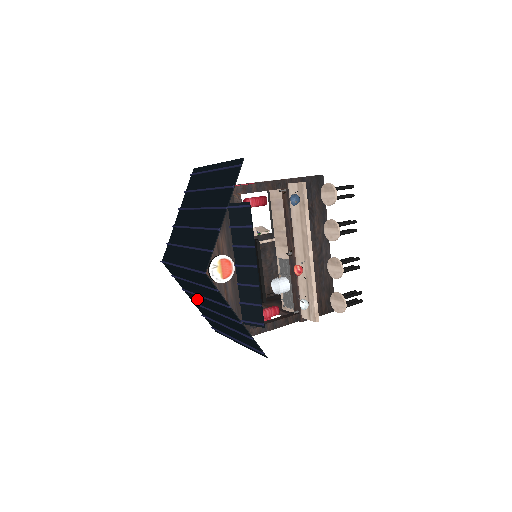
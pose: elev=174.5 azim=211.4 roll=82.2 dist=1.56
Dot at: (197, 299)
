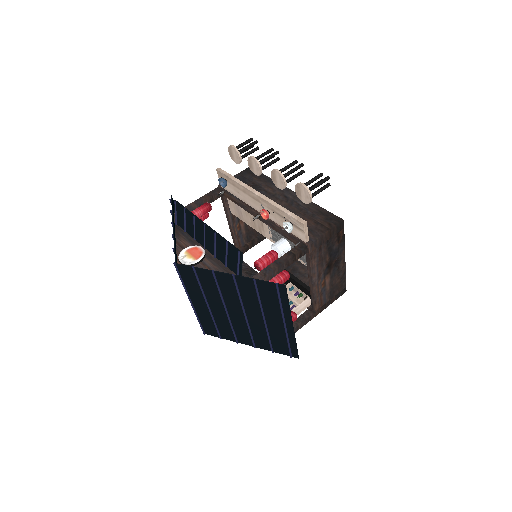
Dot at: (241, 330)
